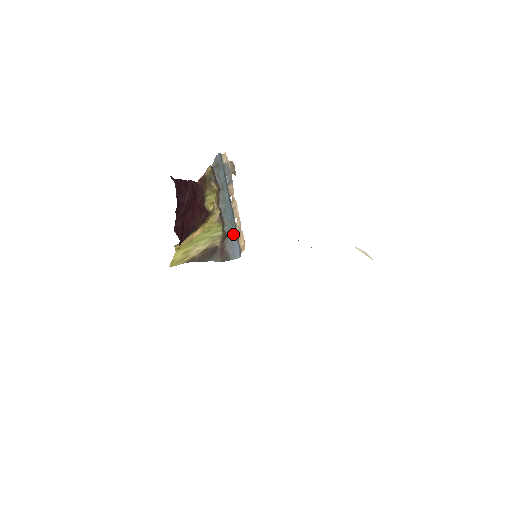
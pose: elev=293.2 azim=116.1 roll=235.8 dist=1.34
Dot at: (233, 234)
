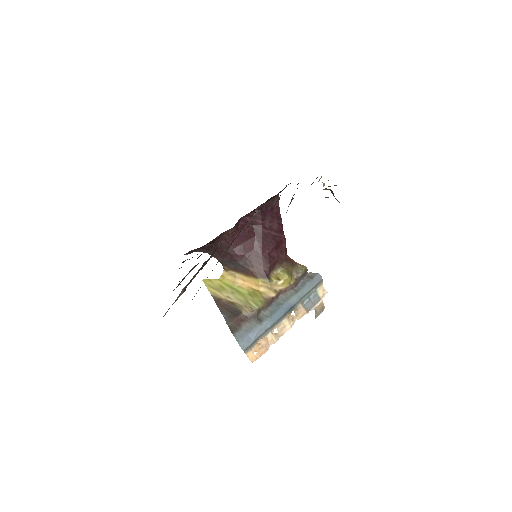
Dot at: (261, 325)
